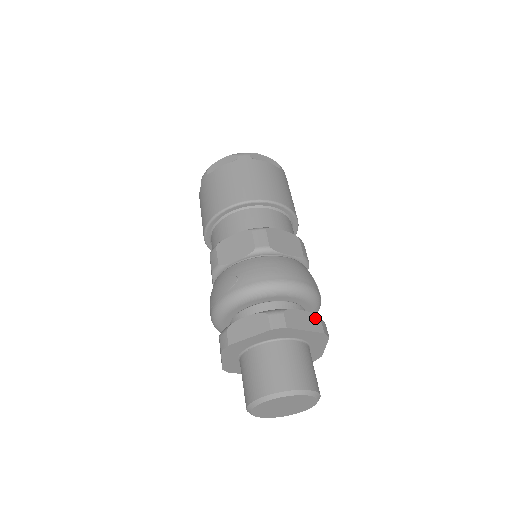
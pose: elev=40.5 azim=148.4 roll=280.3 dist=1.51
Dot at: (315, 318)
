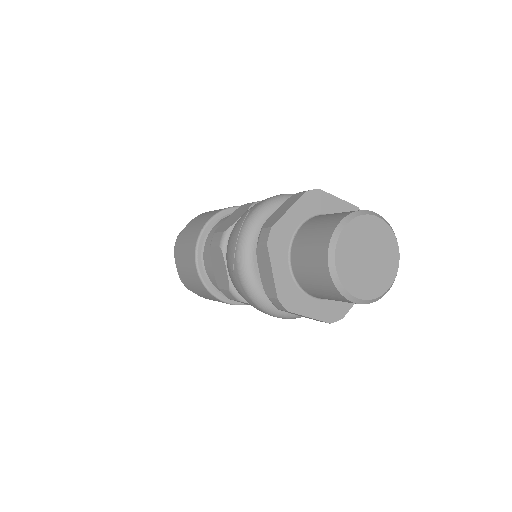
Dot at: occluded
